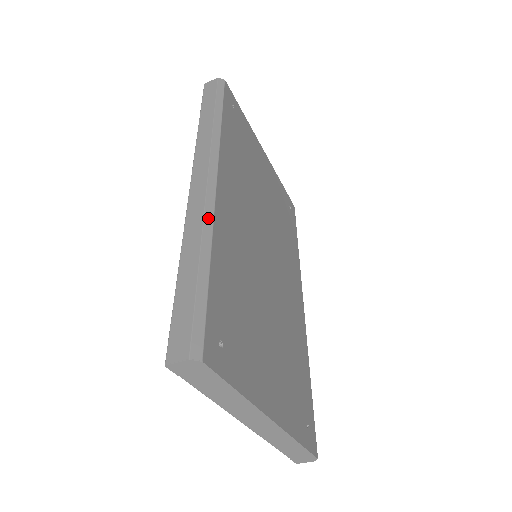
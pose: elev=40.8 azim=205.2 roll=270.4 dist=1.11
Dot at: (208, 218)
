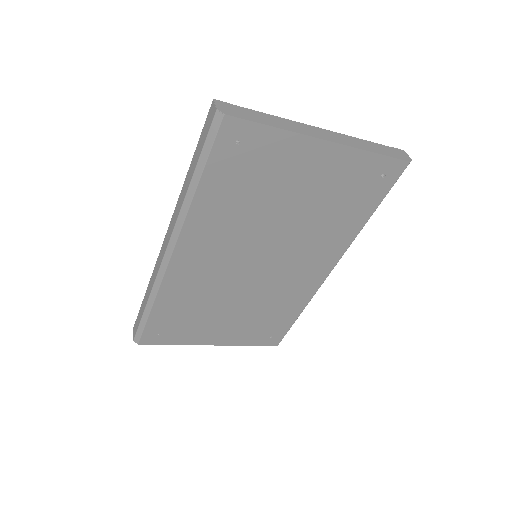
Dot at: (157, 282)
